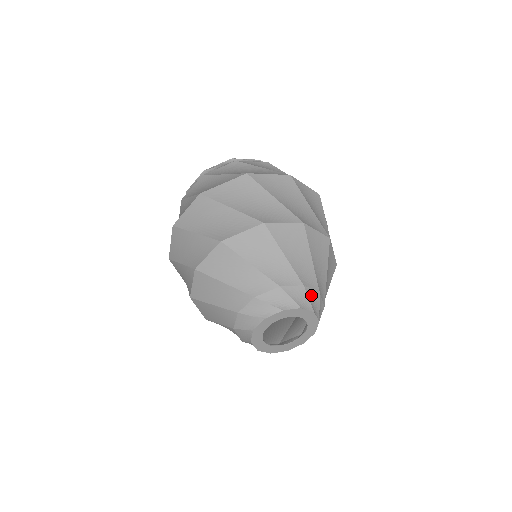
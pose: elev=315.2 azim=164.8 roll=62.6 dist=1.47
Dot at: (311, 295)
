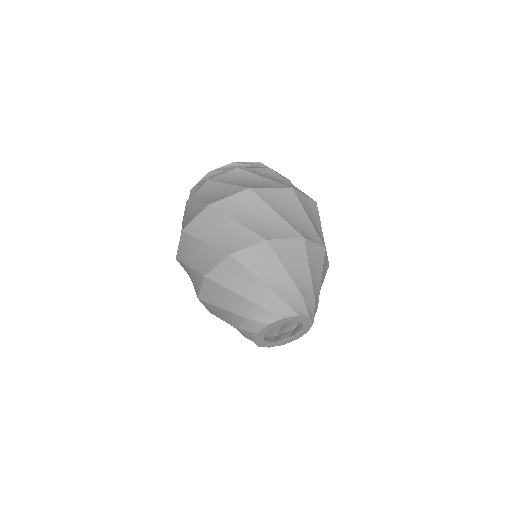
Dot at: (272, 307)
